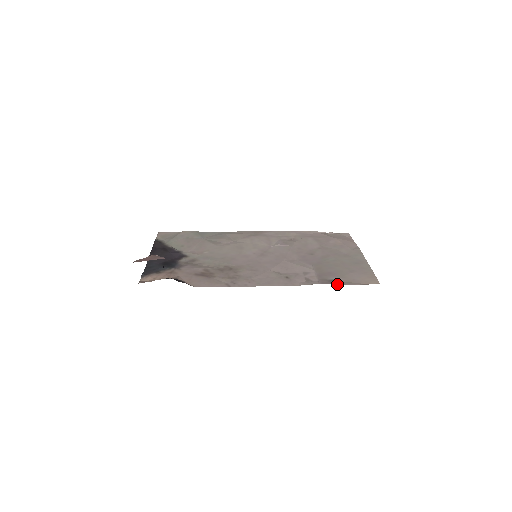
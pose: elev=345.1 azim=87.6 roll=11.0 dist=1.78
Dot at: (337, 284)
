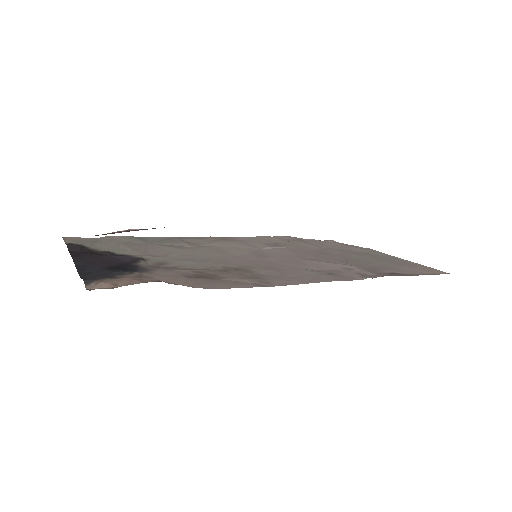
Dot at: (406, 275)
